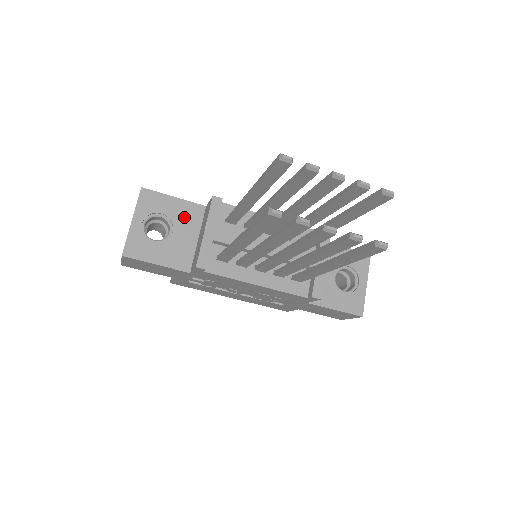
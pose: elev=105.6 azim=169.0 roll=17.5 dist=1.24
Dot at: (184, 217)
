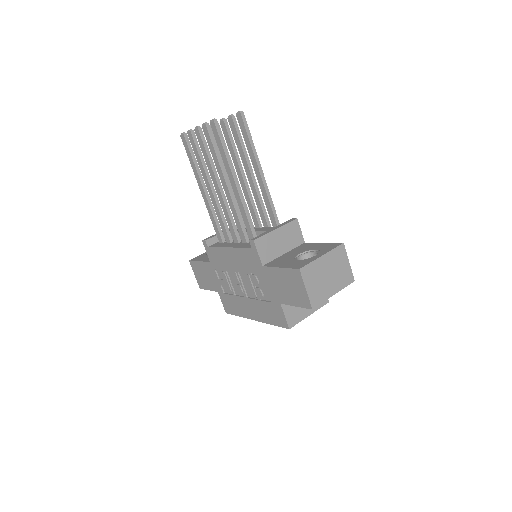
Dot at: occluded
